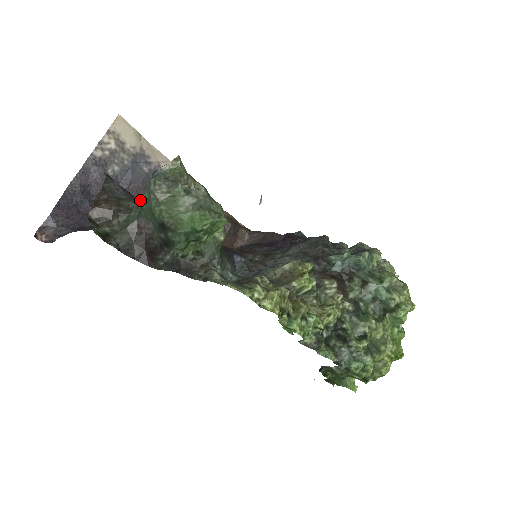
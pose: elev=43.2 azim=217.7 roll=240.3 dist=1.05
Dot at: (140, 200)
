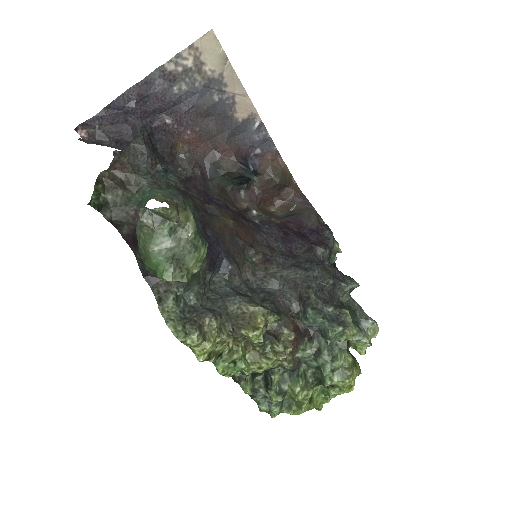
Dot at: (148, 189)
